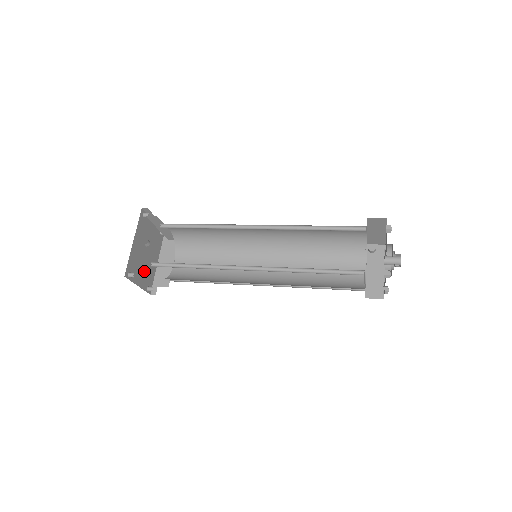
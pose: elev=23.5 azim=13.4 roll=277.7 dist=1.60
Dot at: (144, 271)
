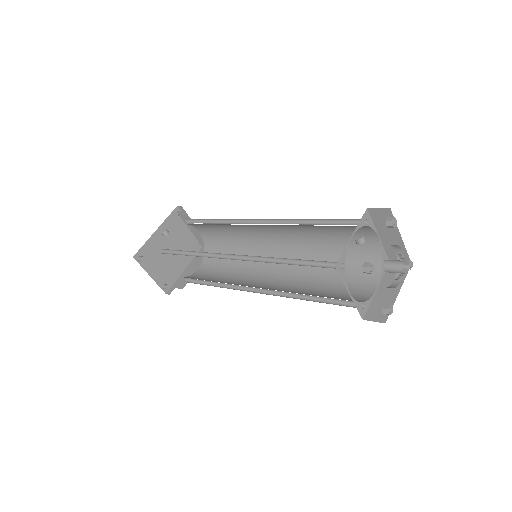
Dot at: (164, 266)
